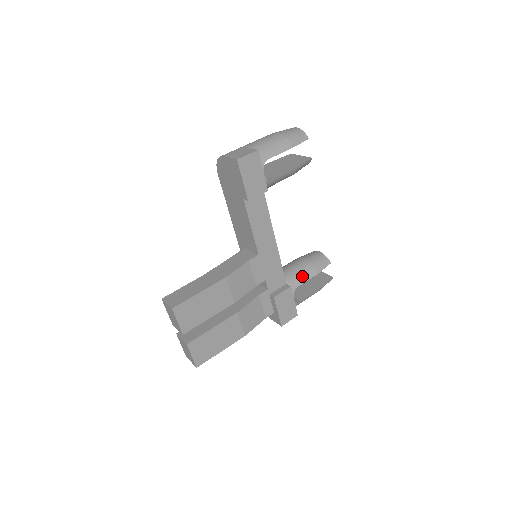
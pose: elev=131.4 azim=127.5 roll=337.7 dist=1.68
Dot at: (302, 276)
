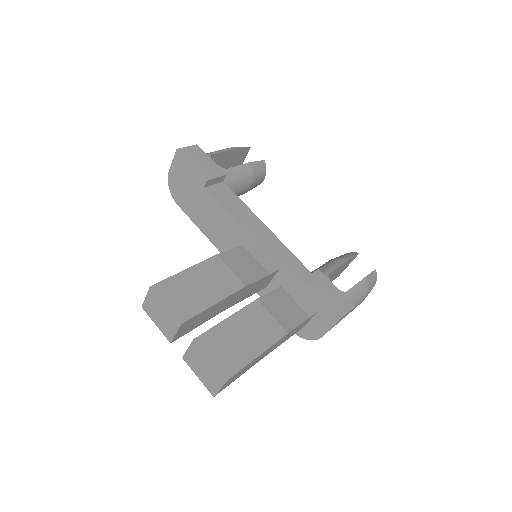
Dot at: (329, 266)
